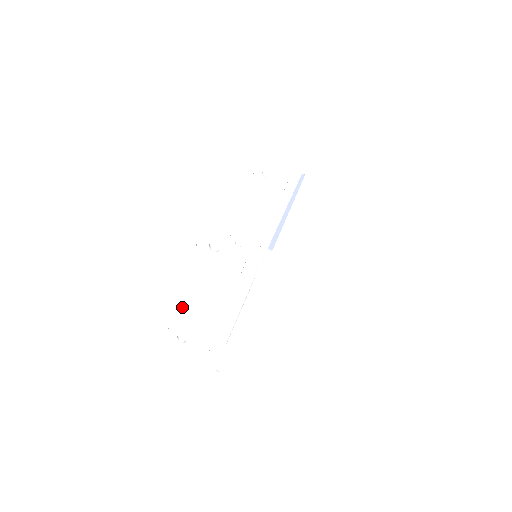
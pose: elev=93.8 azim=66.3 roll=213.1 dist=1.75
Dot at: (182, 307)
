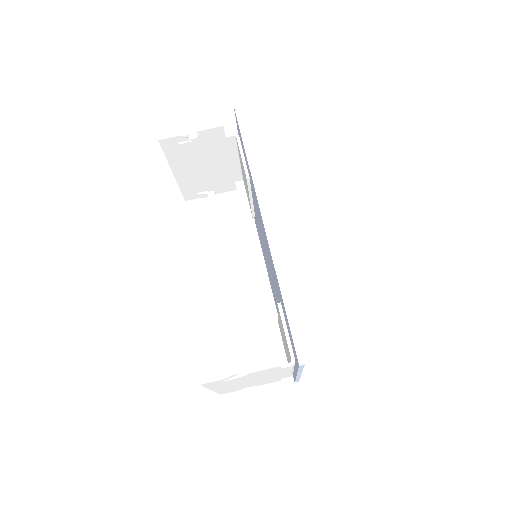
Dot at: (239, 386)
